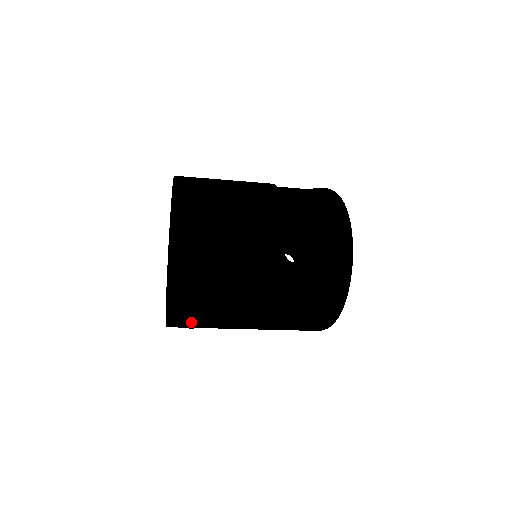
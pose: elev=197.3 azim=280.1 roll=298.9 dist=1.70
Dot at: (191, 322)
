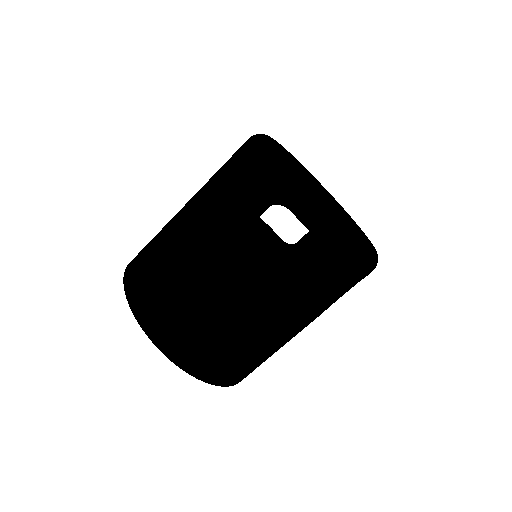
Dot at: (145, 280)
